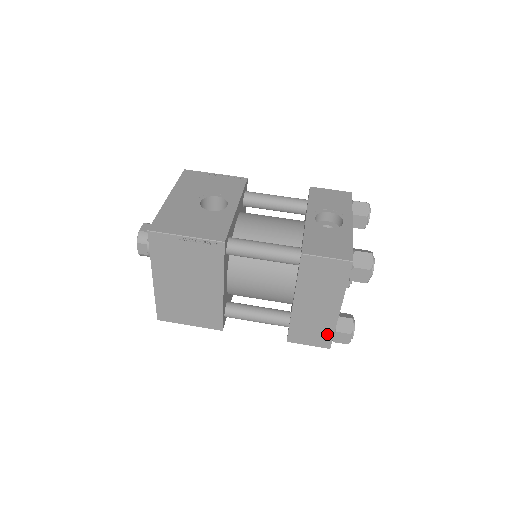
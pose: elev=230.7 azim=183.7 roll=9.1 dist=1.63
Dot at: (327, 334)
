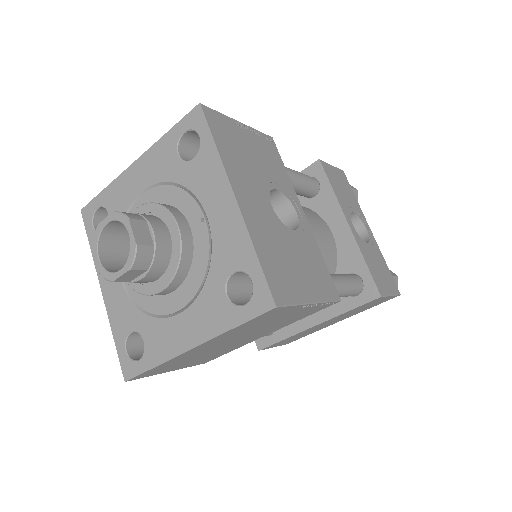
Dot at: (301, 337)
